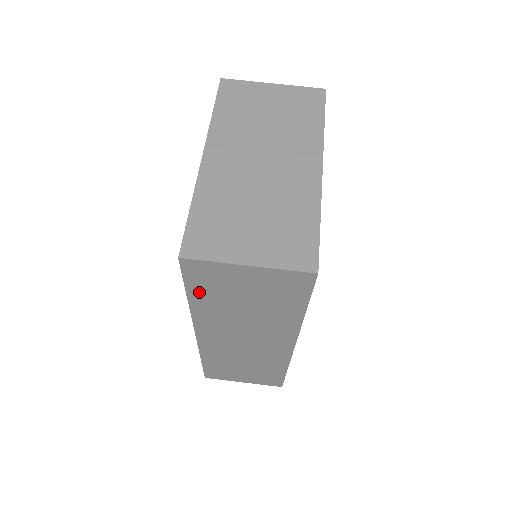
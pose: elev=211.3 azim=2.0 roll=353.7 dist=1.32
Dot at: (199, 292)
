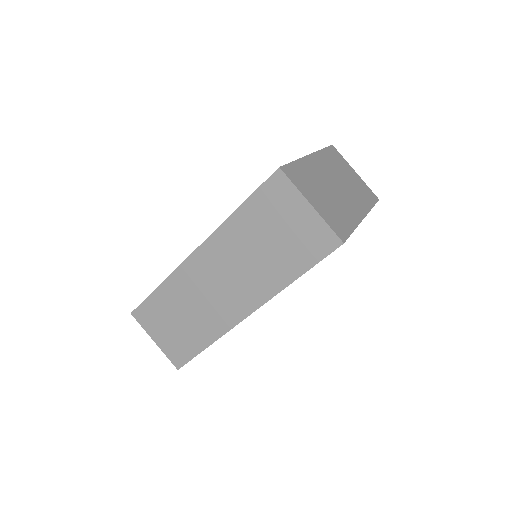
Dot at: (253, 207)
